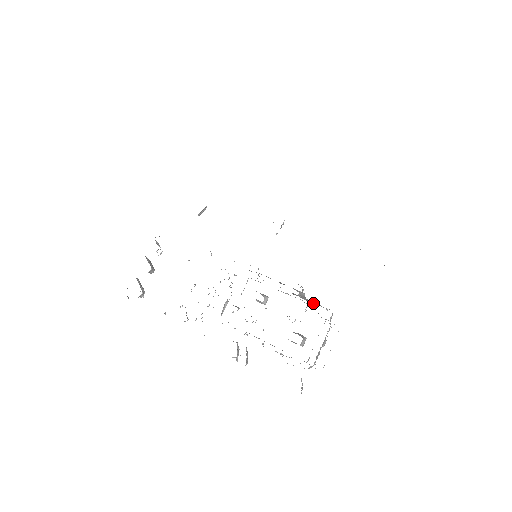
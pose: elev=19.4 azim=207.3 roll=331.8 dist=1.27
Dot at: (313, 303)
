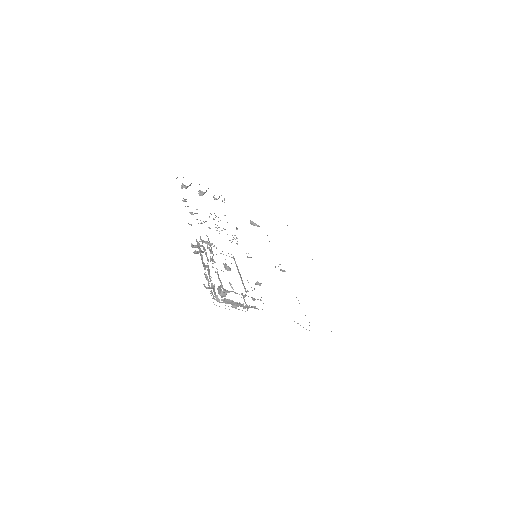
Dot at: occluded
